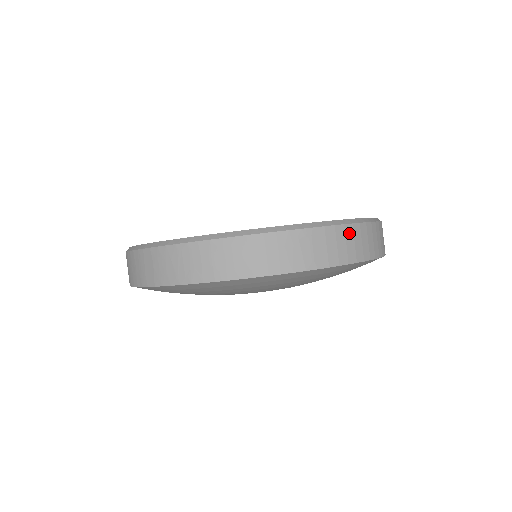
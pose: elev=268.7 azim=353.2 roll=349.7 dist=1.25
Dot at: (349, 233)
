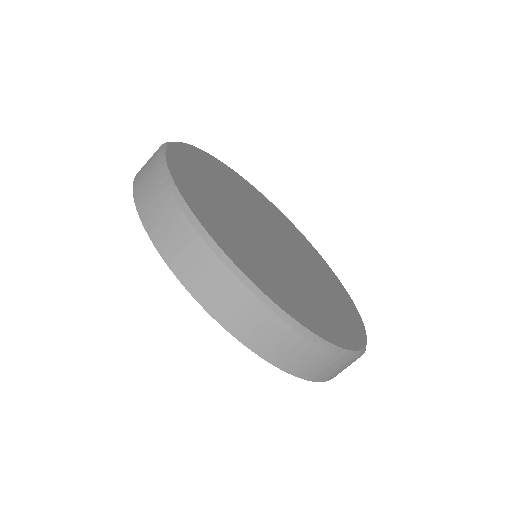
Dot at: (352, 362)
